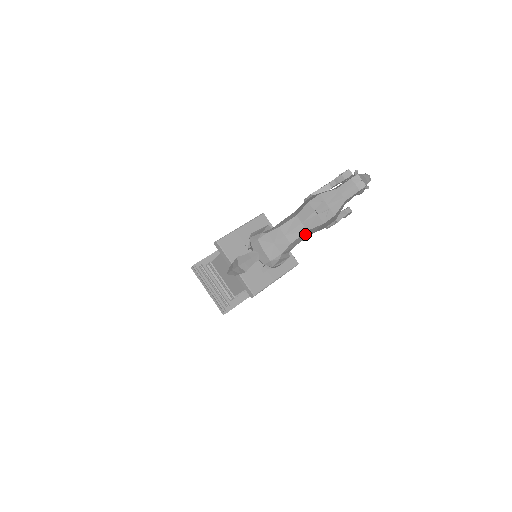
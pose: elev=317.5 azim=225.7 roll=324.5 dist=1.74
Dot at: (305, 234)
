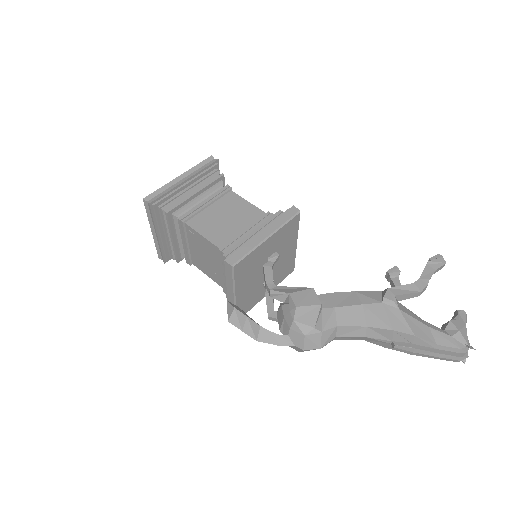
Dot at: occluded
